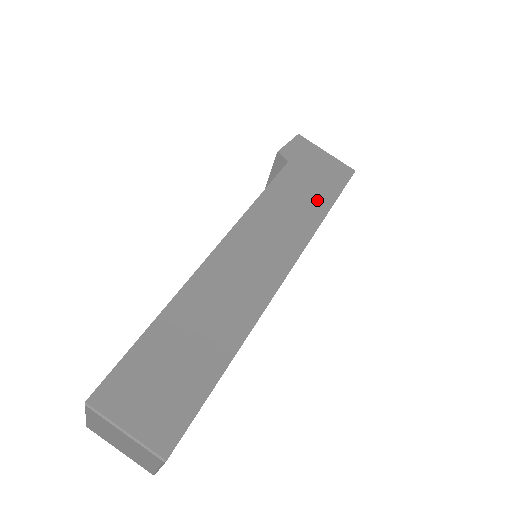
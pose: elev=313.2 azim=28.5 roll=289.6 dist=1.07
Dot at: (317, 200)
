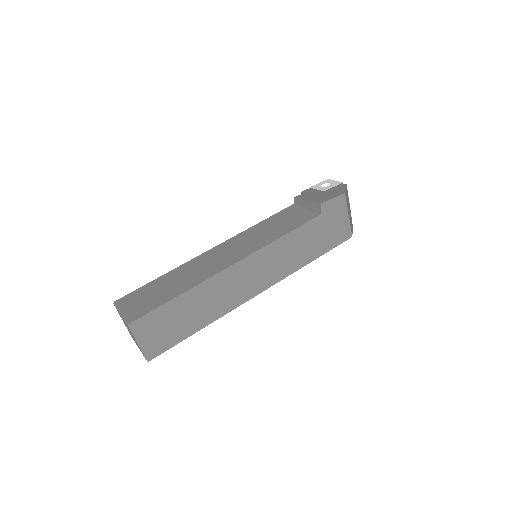
Dot at: (314, 250)
